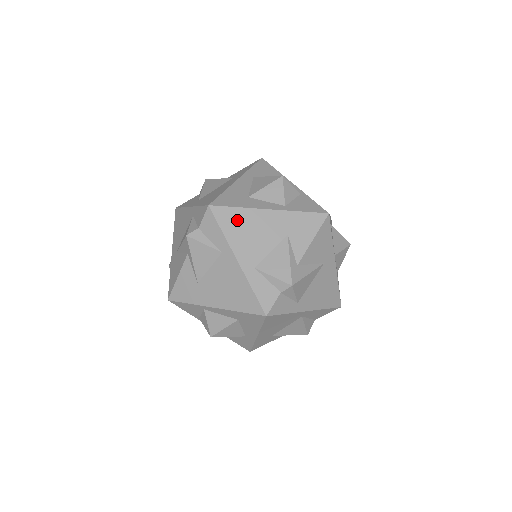
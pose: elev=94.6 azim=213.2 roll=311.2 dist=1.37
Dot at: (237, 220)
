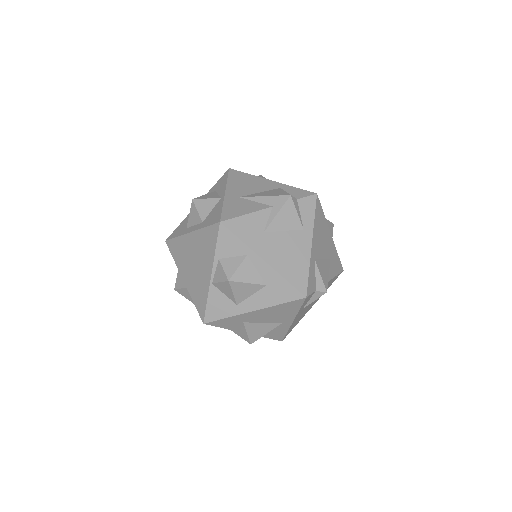
Dot at: (321, 220)
